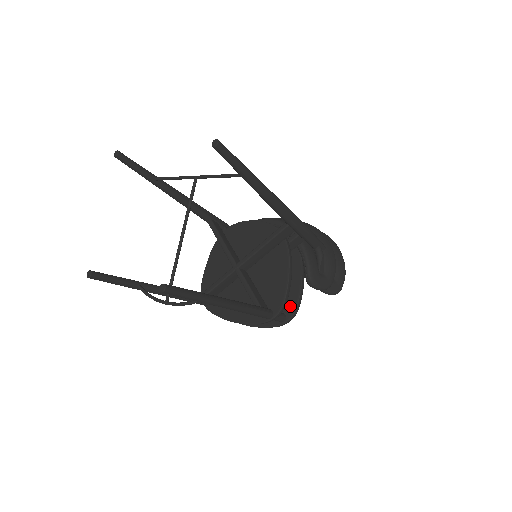
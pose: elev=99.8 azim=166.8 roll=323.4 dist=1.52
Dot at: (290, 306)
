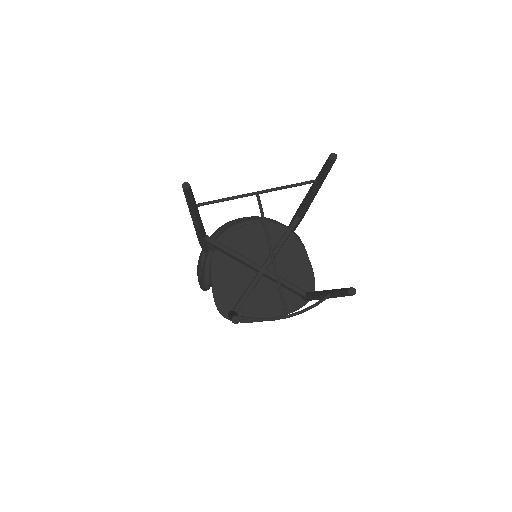
Dot at: occluded
